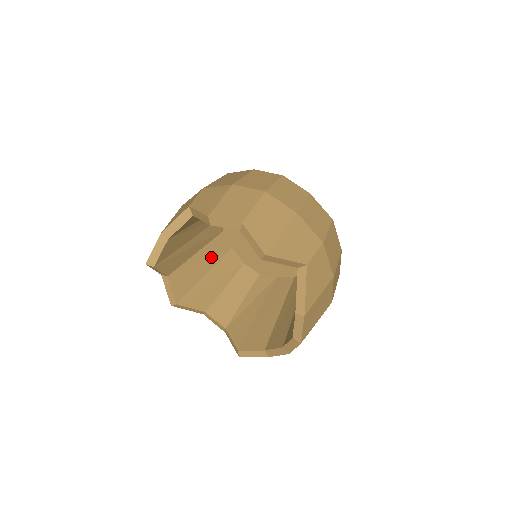
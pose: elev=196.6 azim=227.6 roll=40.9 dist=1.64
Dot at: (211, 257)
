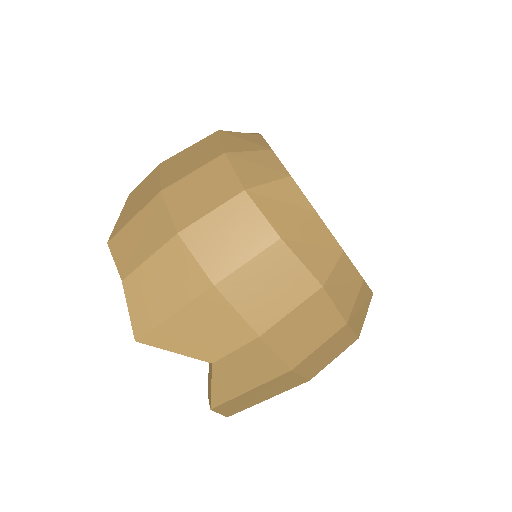
Dot at: occluded
